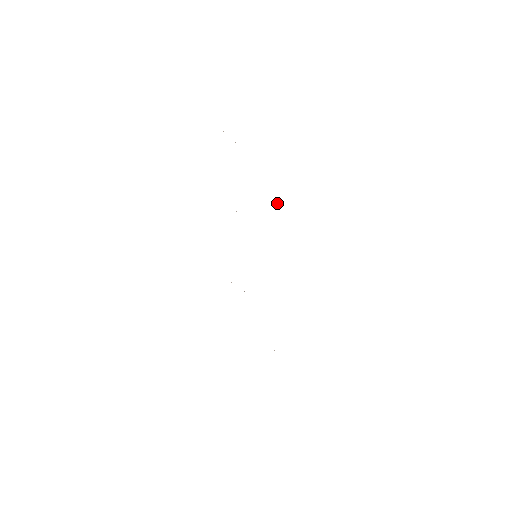
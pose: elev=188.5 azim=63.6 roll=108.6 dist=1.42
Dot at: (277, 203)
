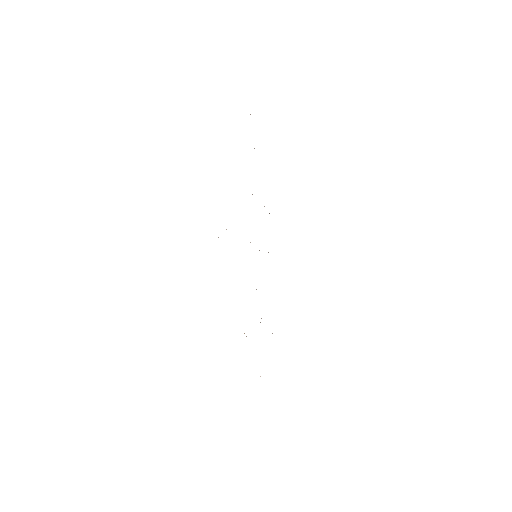
Dot at: occluded
